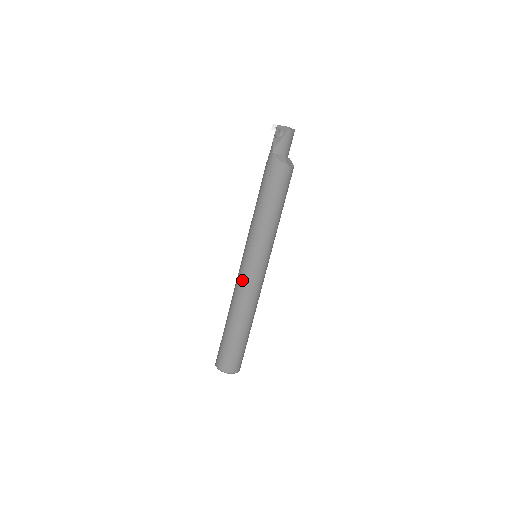
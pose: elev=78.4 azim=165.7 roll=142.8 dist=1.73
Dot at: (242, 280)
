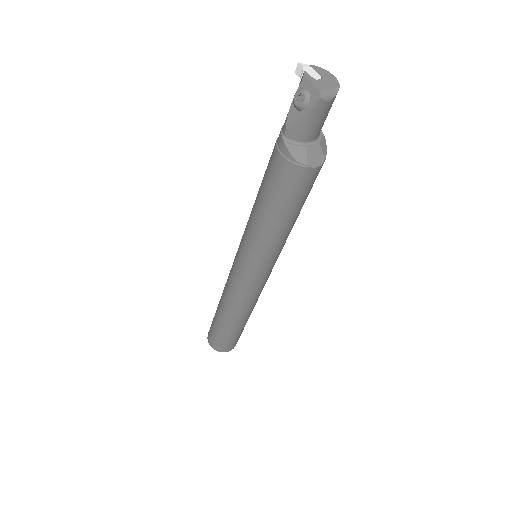
Dot at: (232, 284)
